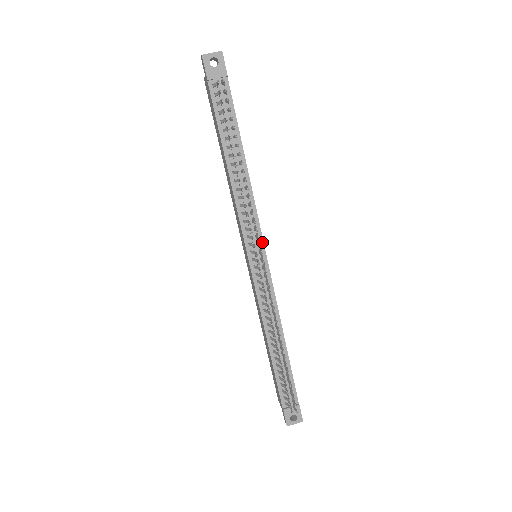
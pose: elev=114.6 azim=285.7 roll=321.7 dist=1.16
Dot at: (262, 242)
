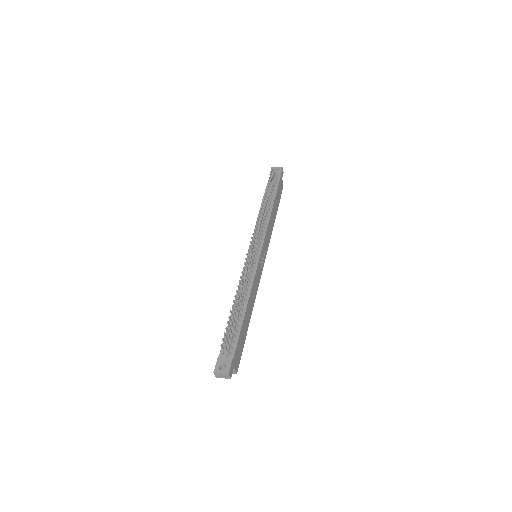
Dot at: (262, 244)
